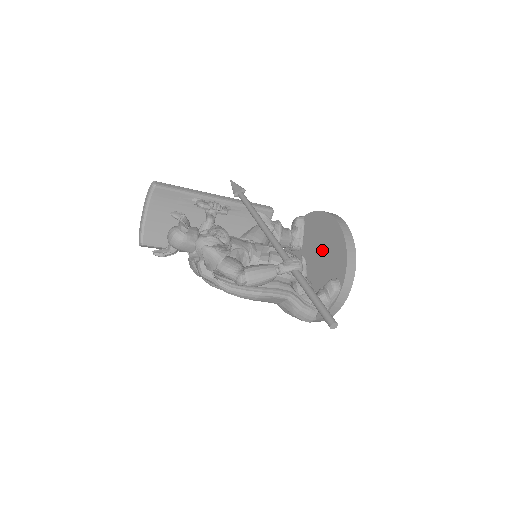
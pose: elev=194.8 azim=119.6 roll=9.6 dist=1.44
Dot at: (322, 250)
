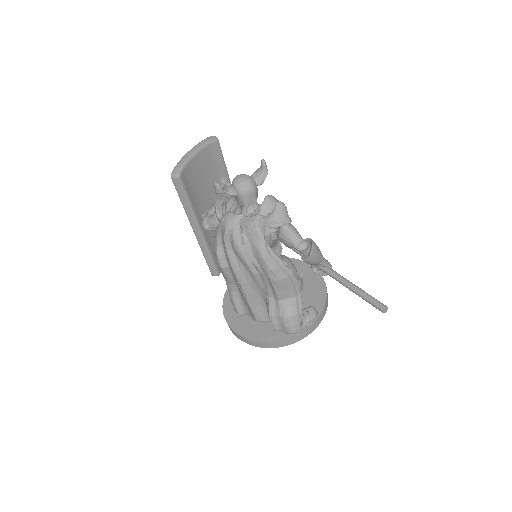
Dot at: occluded
